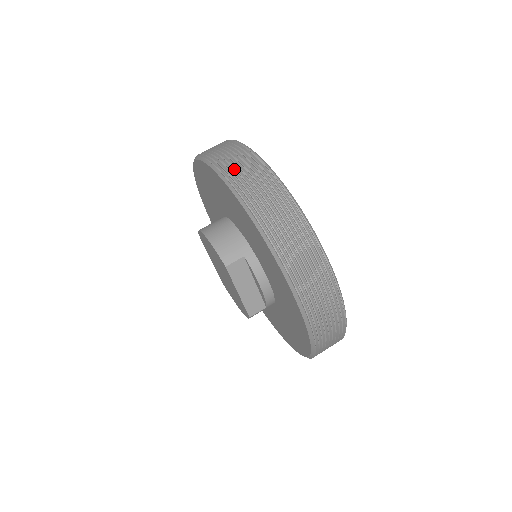
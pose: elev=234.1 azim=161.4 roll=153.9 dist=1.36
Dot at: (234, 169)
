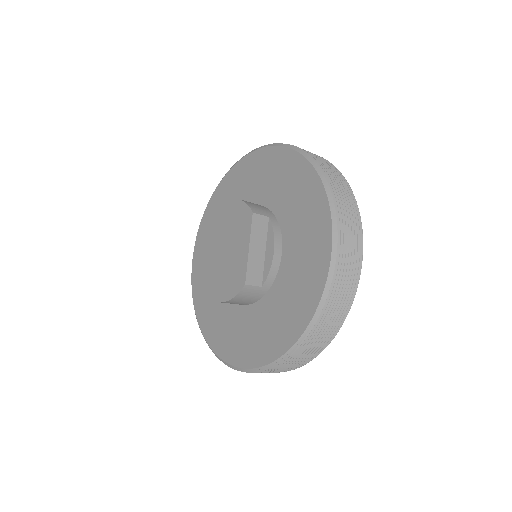
Dot at: occluded
